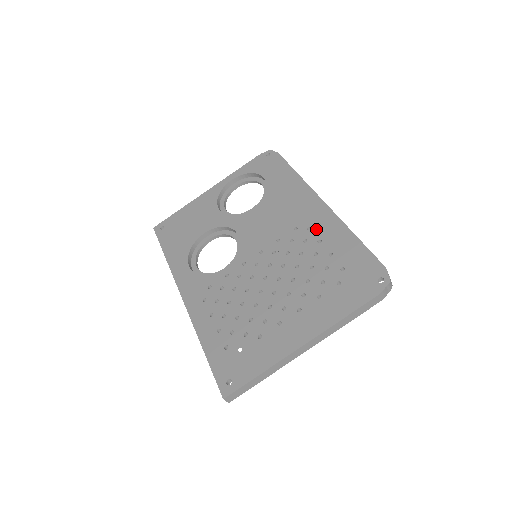
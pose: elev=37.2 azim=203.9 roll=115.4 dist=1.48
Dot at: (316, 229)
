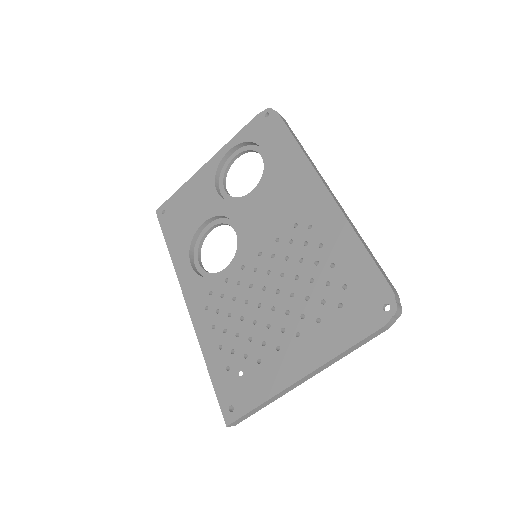
Dot at: (317, 228)
